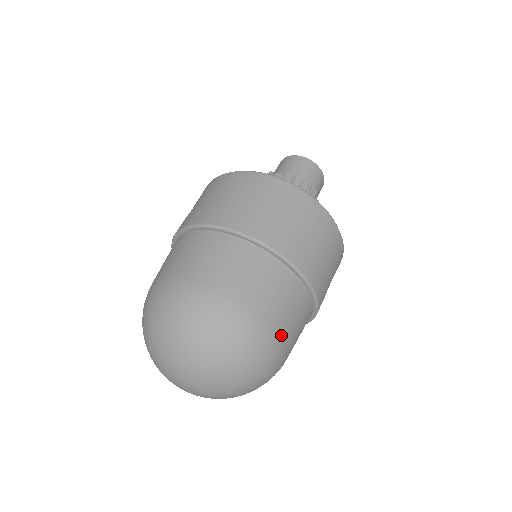
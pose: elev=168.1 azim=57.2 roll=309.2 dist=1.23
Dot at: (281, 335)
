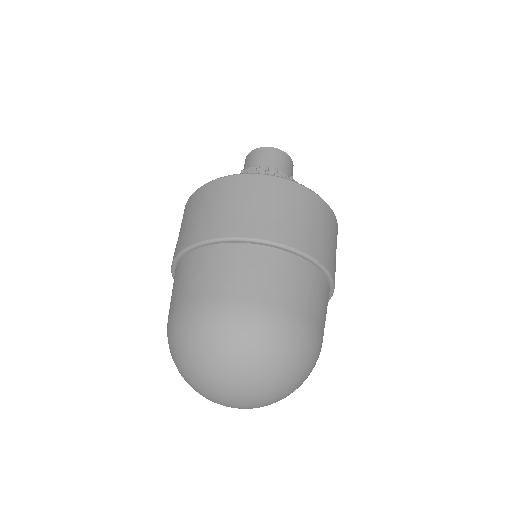
Dot at: (281, 307)
